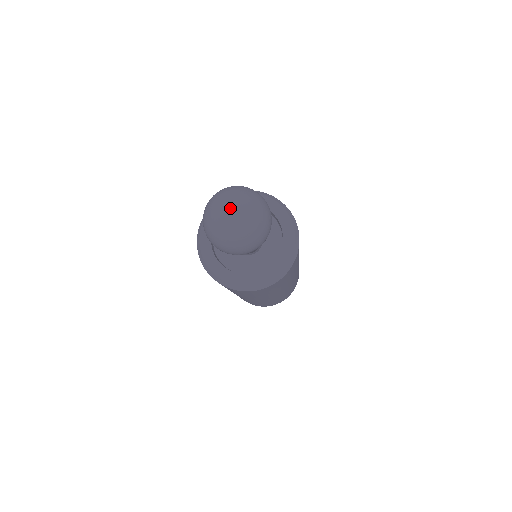
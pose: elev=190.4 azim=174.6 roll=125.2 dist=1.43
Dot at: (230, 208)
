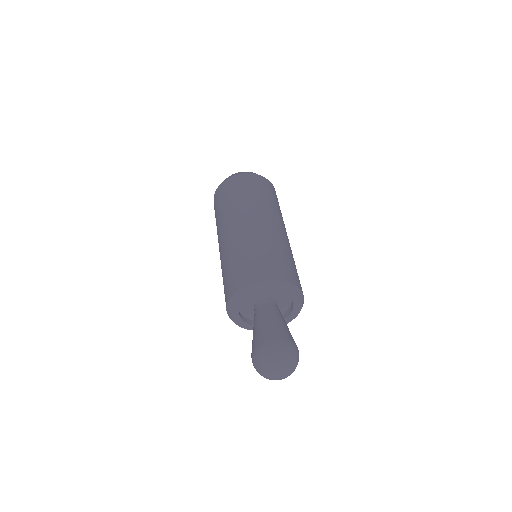
Dot at: (280, 376)
